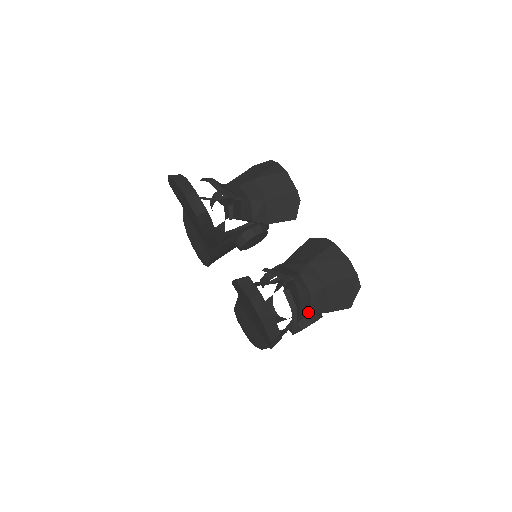
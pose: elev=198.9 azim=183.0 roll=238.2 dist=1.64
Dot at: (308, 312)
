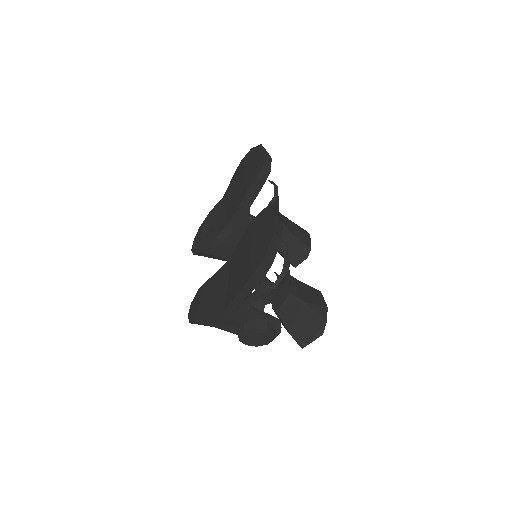
Dot at: (278, 307)
